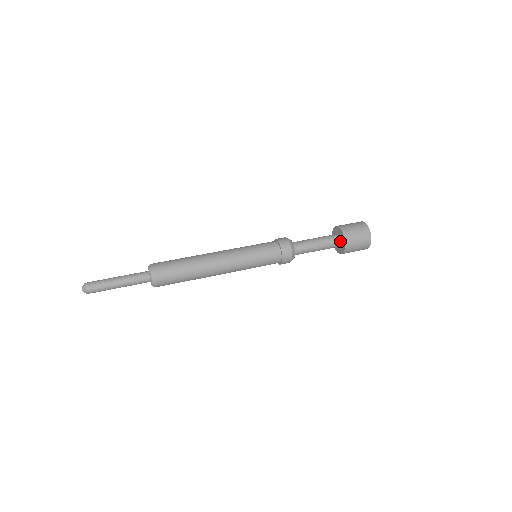
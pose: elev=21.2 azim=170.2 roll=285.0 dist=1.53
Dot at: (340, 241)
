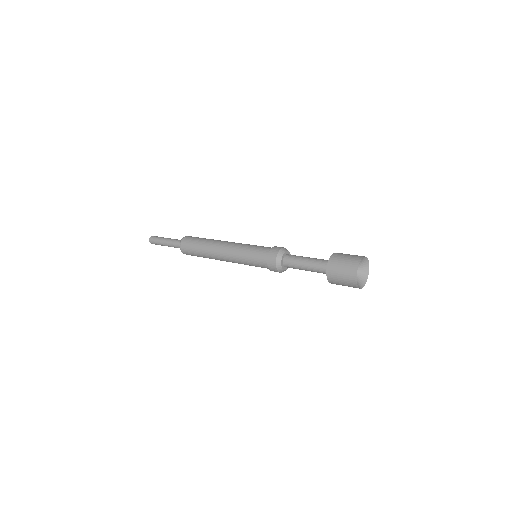
Dot at: occluded
